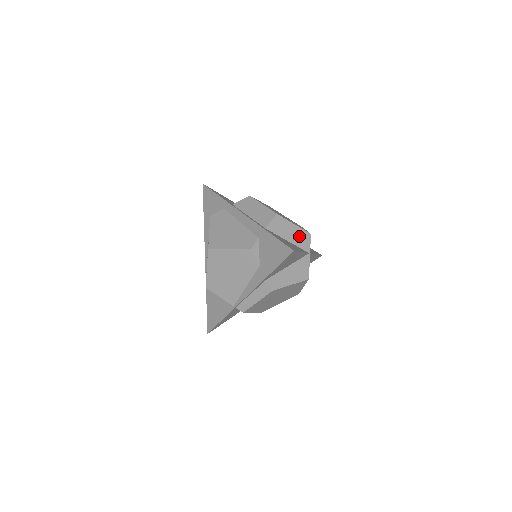
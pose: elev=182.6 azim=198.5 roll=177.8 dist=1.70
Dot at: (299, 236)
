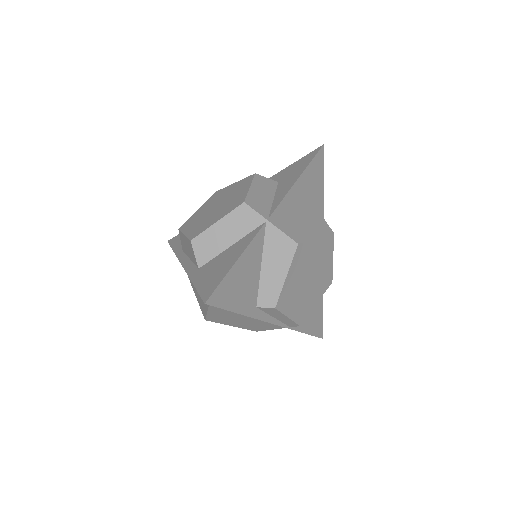
Dot at: (236, 224)
